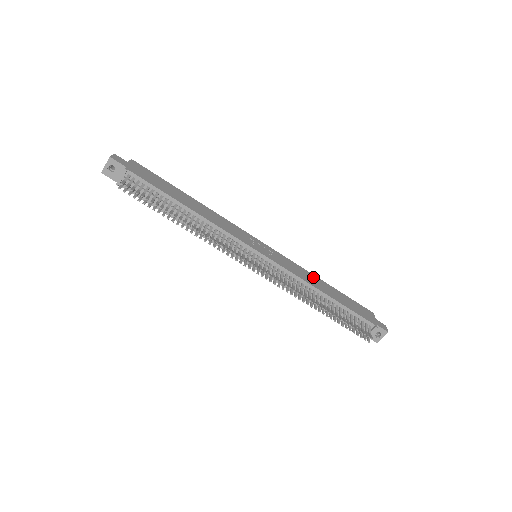
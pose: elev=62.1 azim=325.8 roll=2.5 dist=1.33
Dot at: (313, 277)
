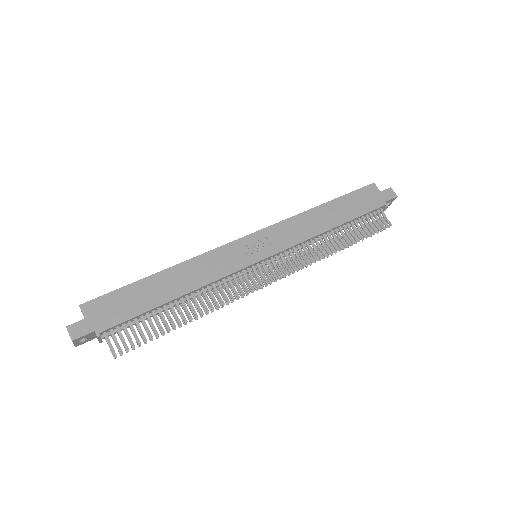
Dot at: (311, 216)
